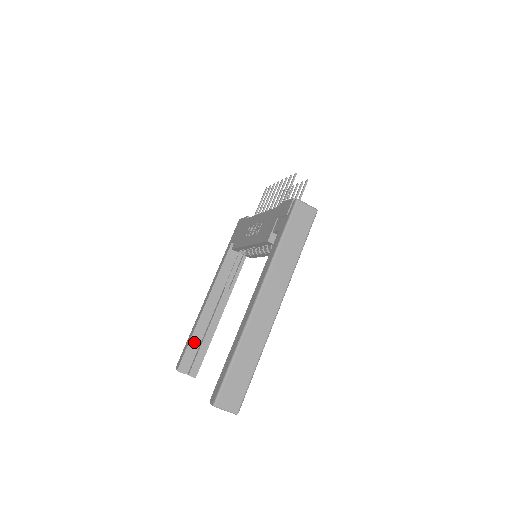
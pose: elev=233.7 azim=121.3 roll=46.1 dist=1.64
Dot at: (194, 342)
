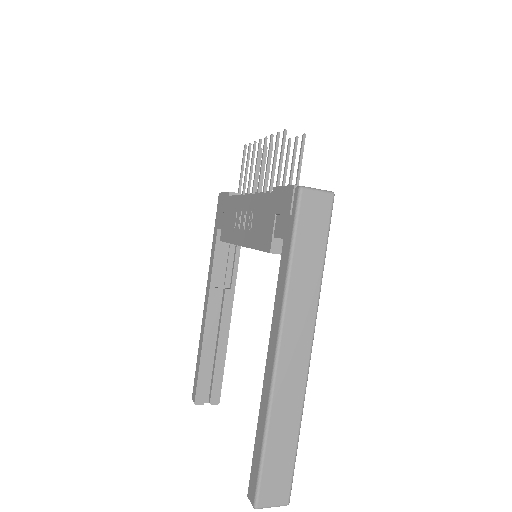
Dot at: (205, 365)
